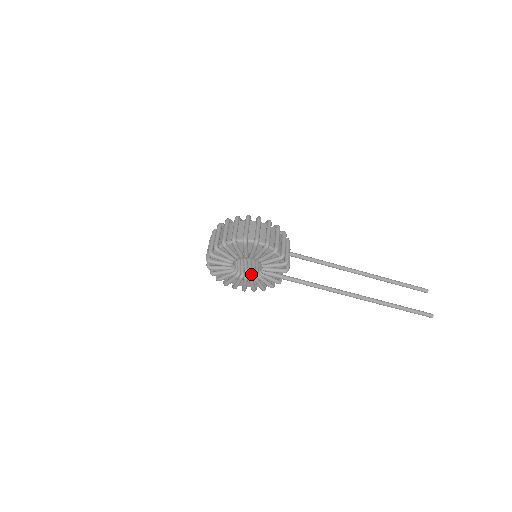
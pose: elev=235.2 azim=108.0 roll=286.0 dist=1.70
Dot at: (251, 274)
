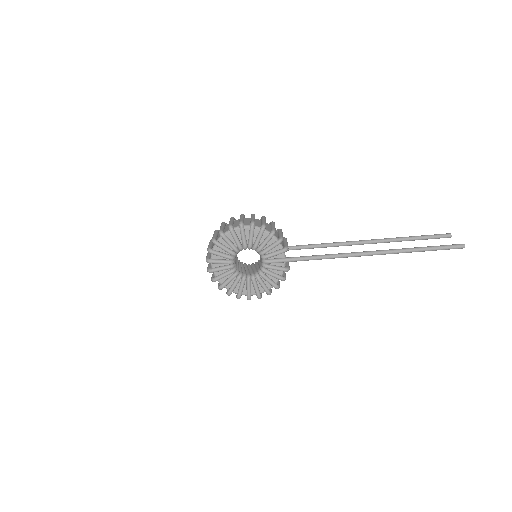
Dot at: (256, 272)
